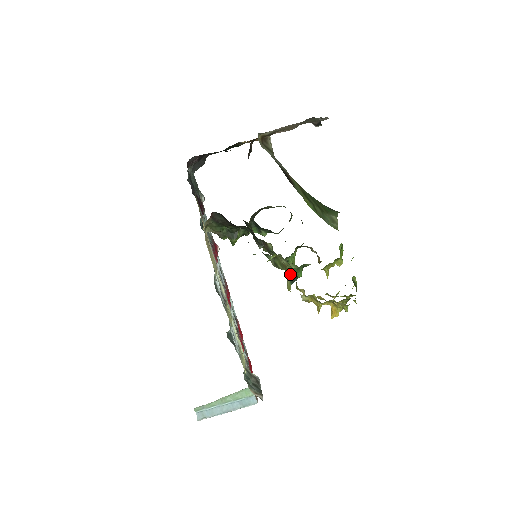
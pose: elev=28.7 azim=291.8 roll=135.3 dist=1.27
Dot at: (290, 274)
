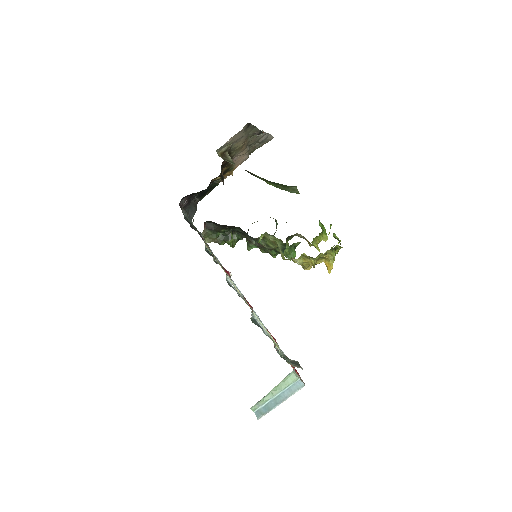
Dot at: (279, 245)
